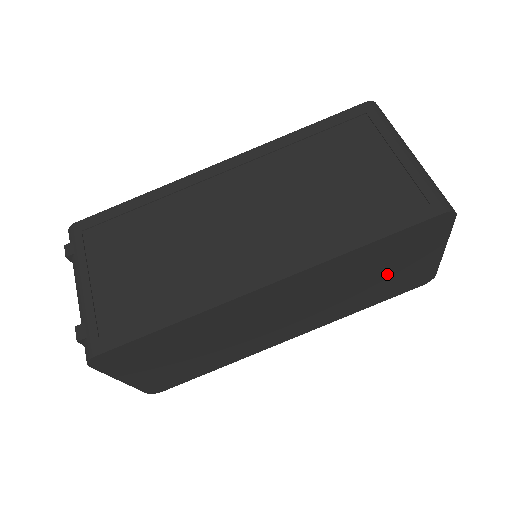
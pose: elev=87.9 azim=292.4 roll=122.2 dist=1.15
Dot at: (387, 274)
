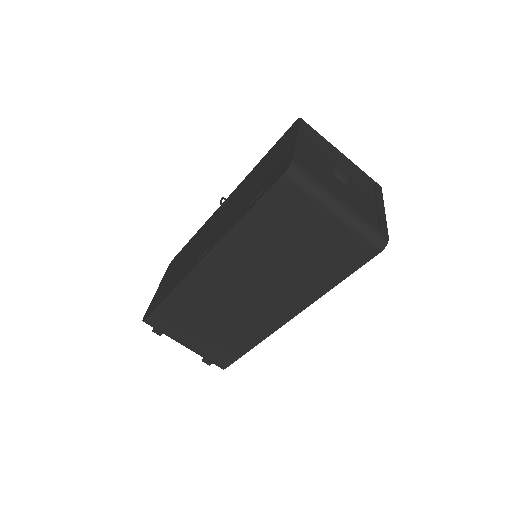
Dot at: occluded
